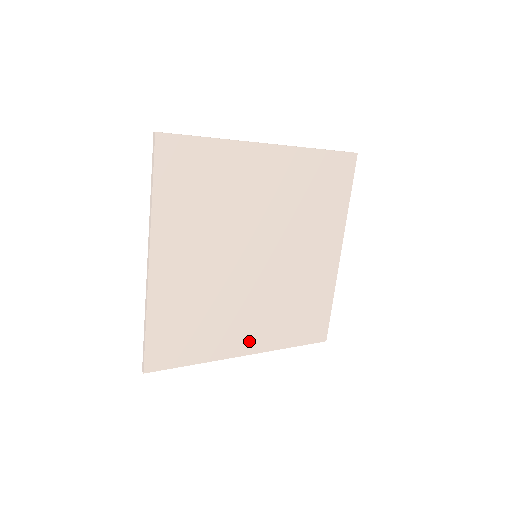
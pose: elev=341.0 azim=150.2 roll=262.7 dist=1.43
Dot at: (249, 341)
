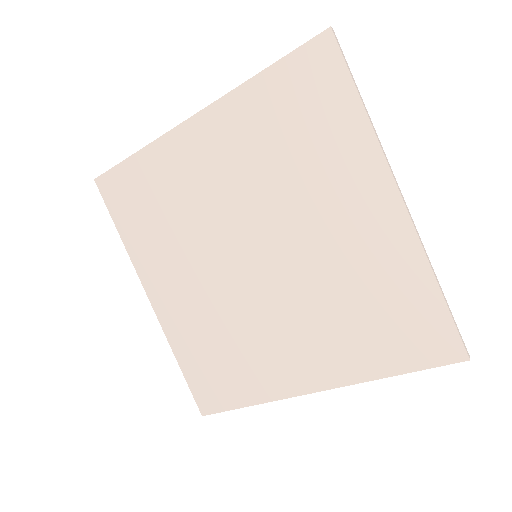
Dot at: (309, 372)
